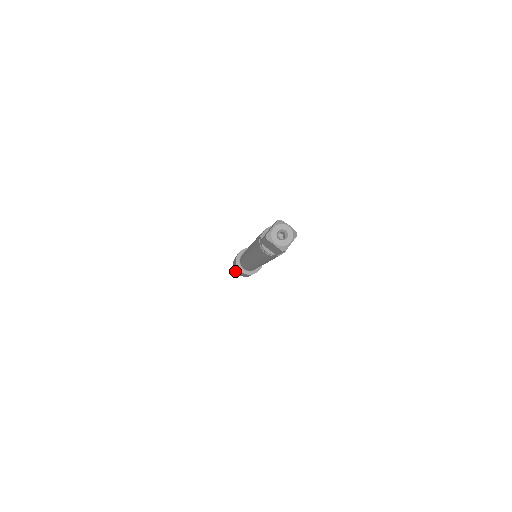
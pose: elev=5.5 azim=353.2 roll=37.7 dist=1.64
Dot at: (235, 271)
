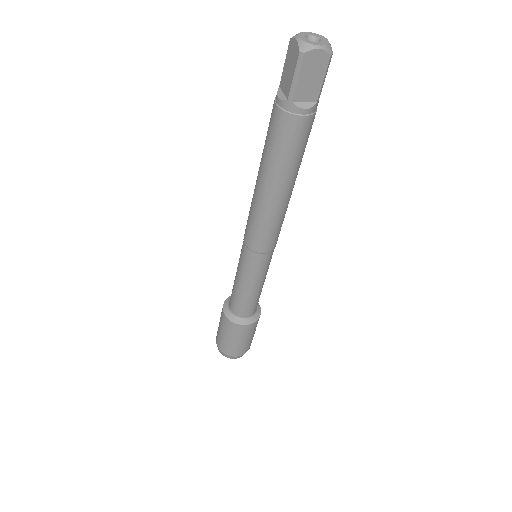
Dot at: (216, 337)
